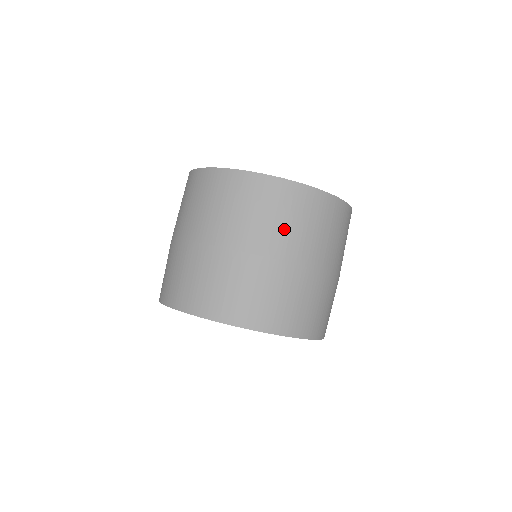
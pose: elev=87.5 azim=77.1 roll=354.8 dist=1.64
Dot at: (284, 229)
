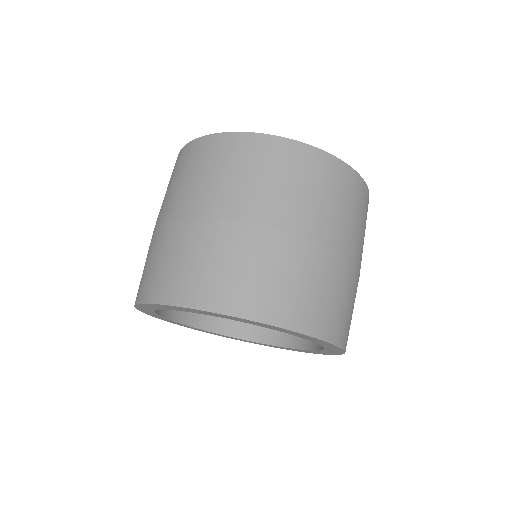
Dot at: (270, 190)
